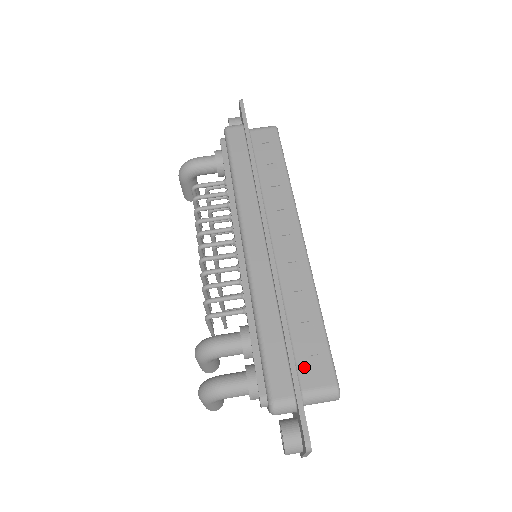
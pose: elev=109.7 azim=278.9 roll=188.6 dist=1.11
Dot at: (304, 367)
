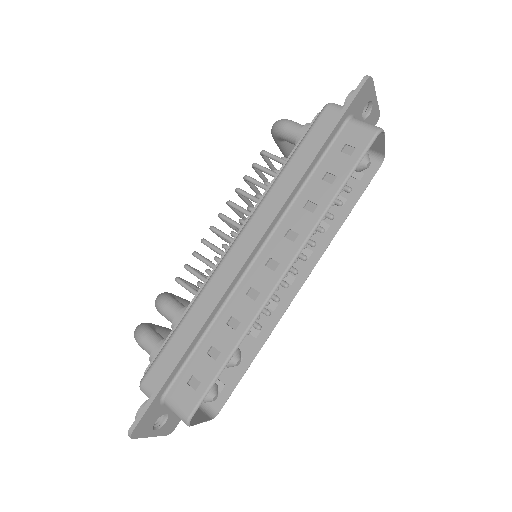
Dot at: (182, 380)
